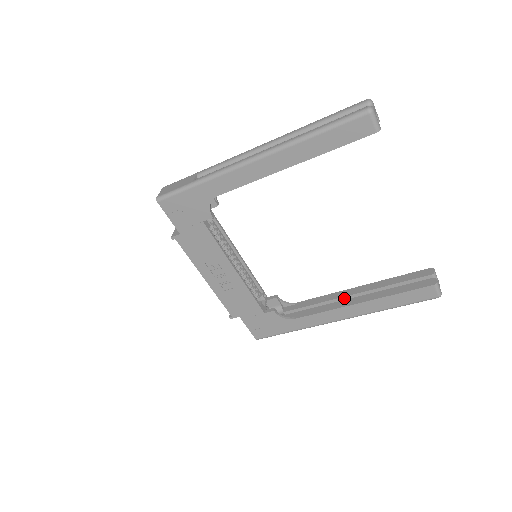
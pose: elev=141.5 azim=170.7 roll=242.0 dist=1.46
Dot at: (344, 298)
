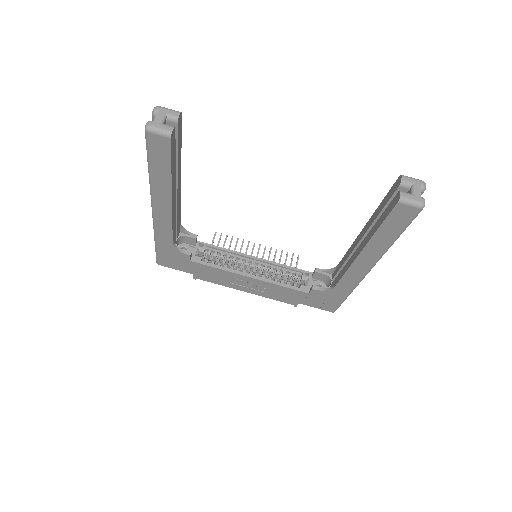
Dot at: occluded
